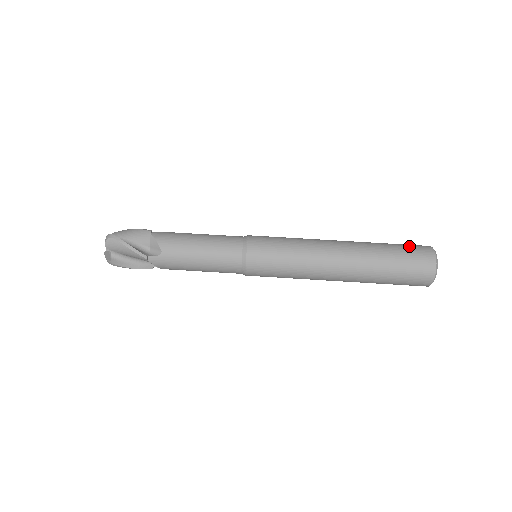
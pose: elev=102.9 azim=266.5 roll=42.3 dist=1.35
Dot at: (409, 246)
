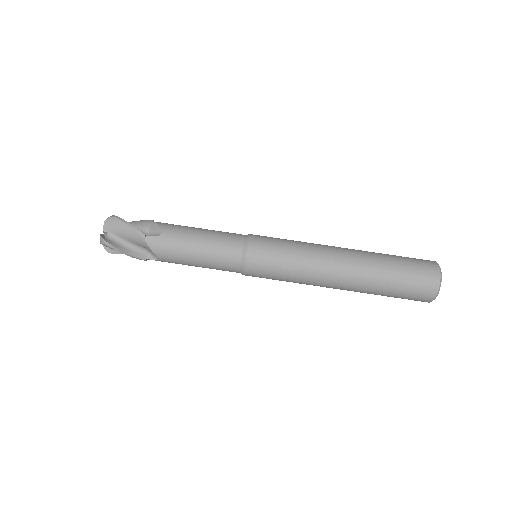
Dot at: (415, 277)
